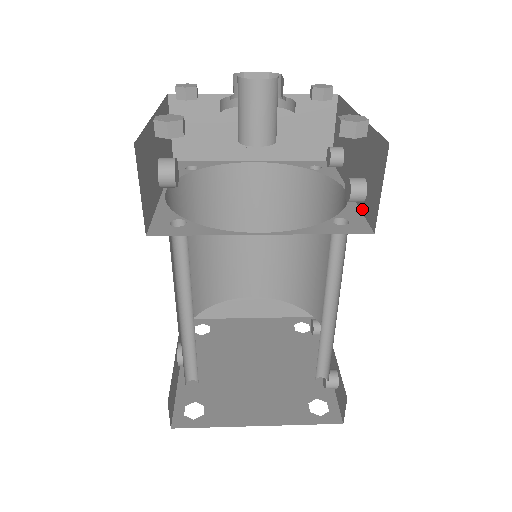
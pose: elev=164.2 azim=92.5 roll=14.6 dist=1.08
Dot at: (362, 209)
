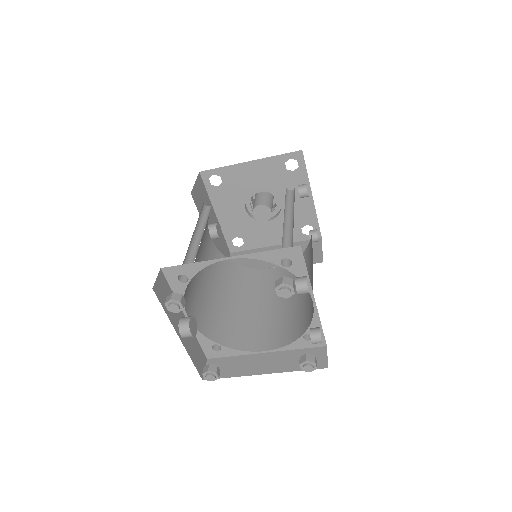
Dot at: (307, 193)
